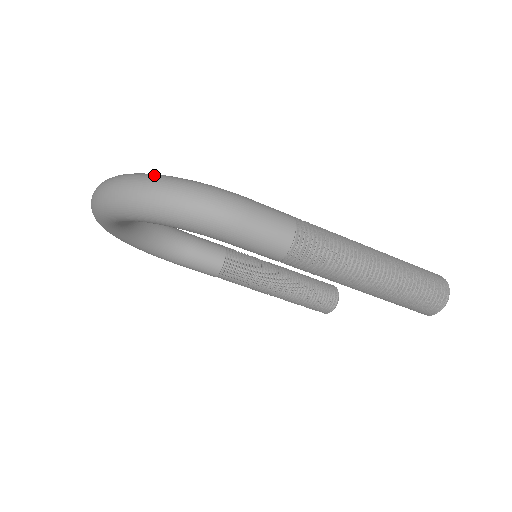
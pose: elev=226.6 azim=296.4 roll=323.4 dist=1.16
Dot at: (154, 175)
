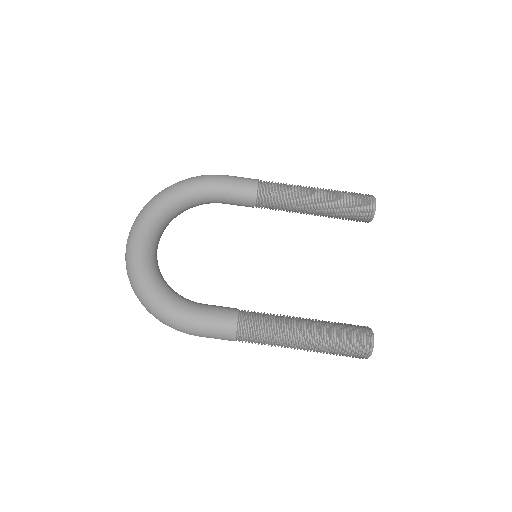
Dot at: occluded
